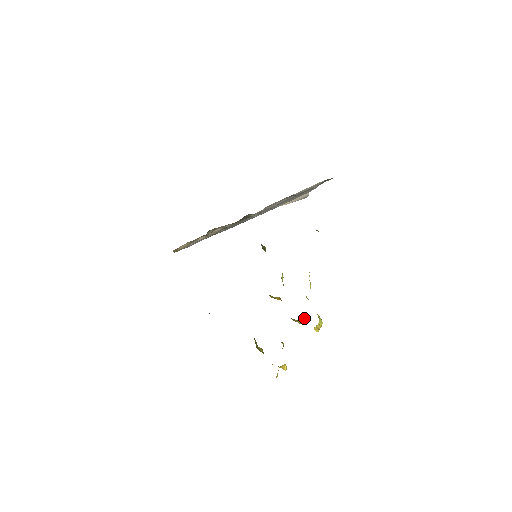
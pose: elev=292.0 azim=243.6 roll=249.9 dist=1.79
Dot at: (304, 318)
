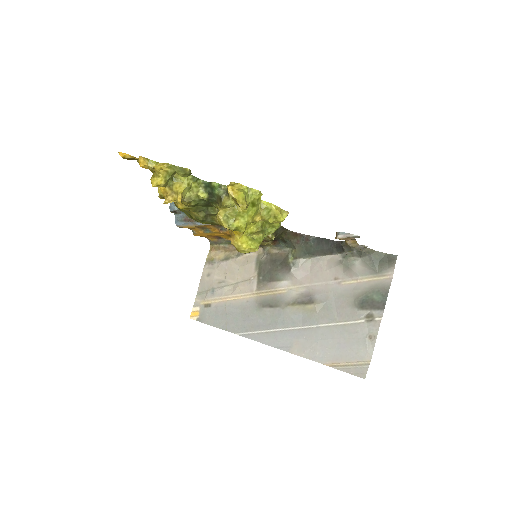
Dot at: (231, 207)
